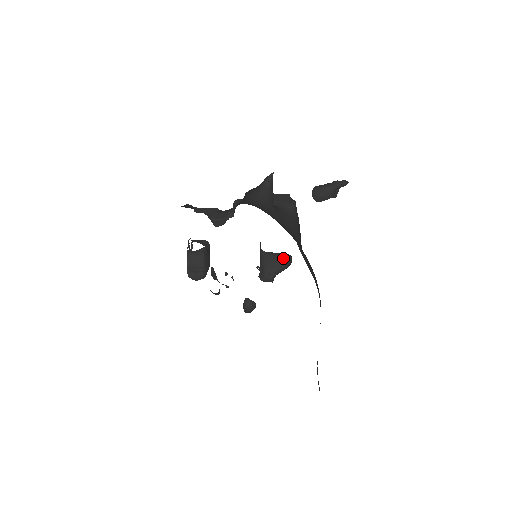
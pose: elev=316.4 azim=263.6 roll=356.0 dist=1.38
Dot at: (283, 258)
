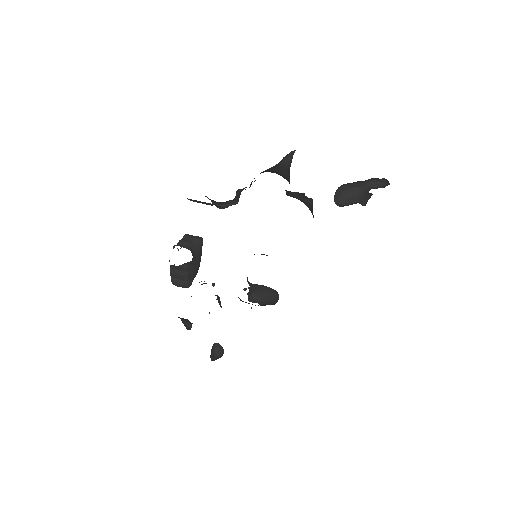
Dot at: (272, 289)
